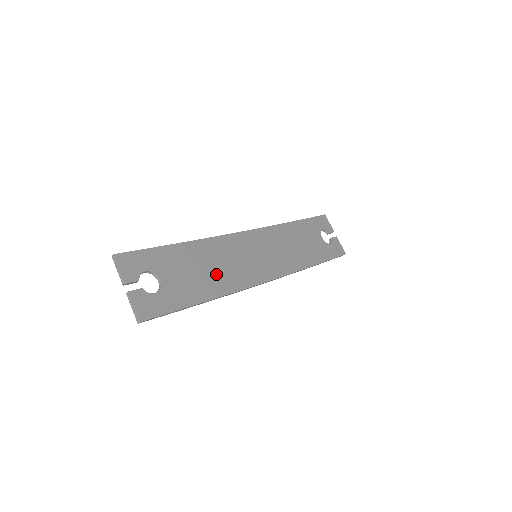
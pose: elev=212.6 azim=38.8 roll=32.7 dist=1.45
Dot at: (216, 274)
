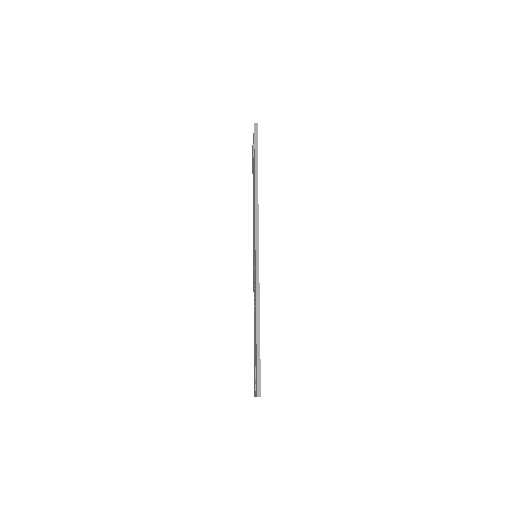
Dot at: occluded
